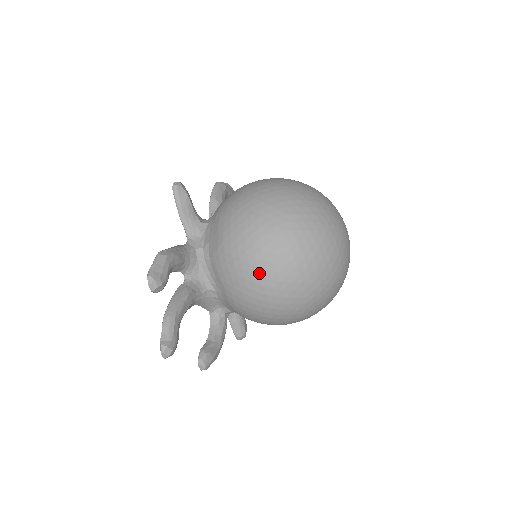
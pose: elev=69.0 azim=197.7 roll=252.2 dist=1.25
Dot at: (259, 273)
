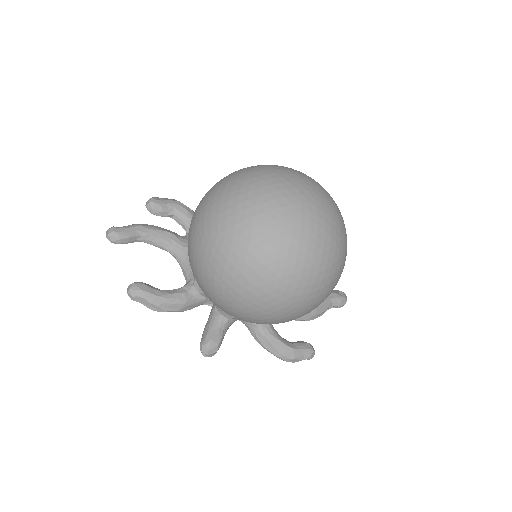
Dot at: (204, 196)
